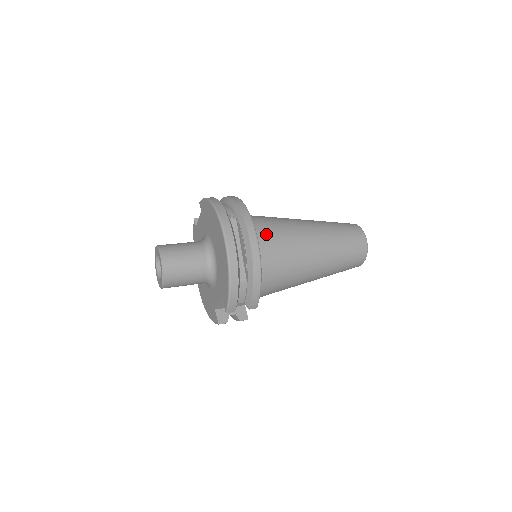
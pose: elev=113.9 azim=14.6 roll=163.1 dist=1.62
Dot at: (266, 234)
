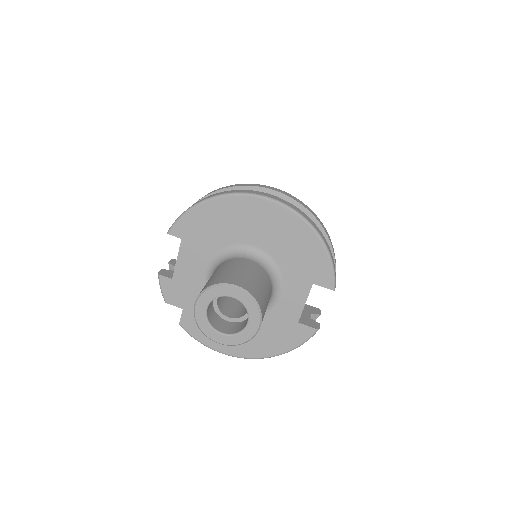
Dot at: occluded
